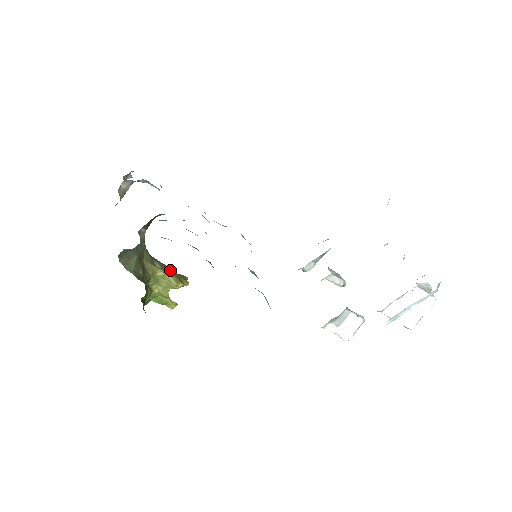
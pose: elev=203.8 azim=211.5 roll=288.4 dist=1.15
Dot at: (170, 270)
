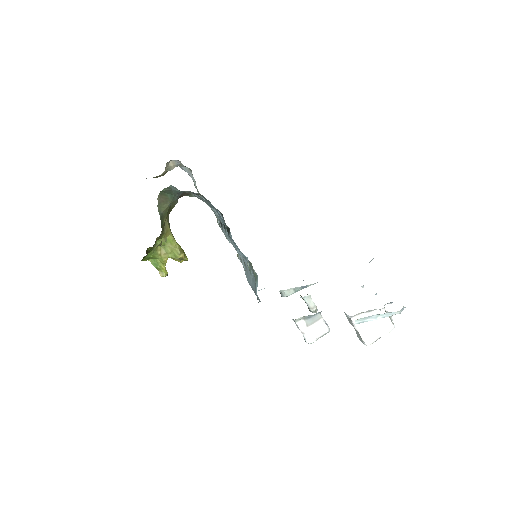
Dot at: occluded
